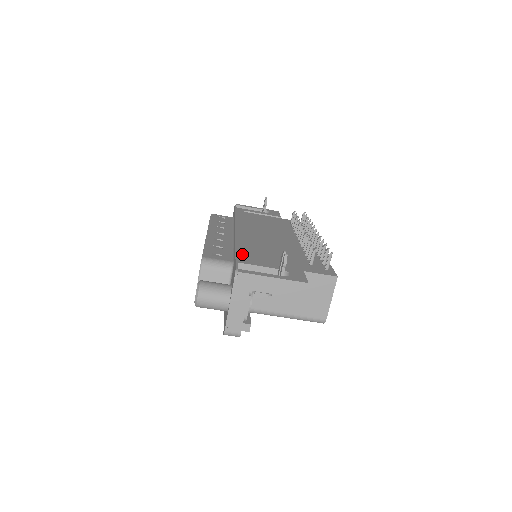
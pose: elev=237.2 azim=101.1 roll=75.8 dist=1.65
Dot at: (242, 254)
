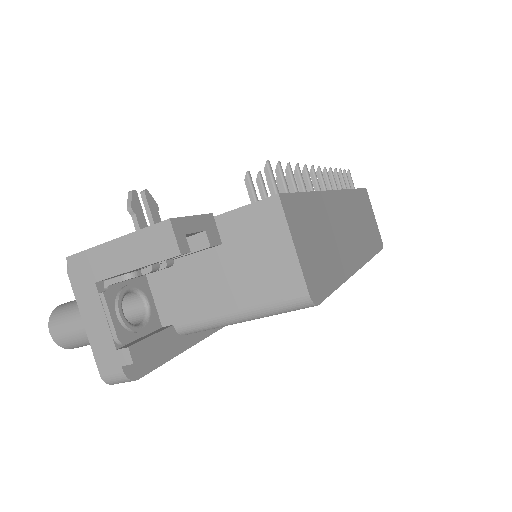
Dot at: occluded
